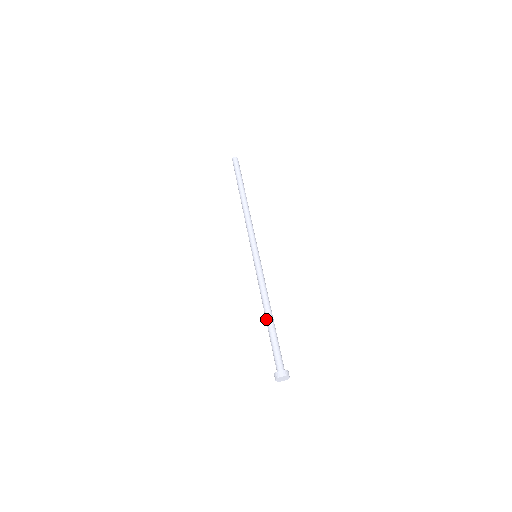
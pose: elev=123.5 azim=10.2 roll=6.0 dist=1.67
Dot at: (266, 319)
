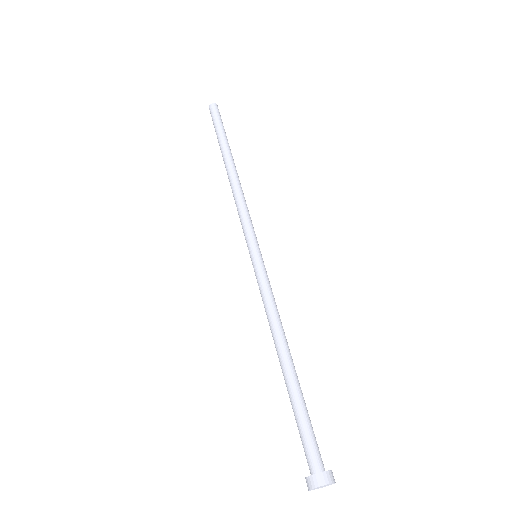
Dot at: occluded
